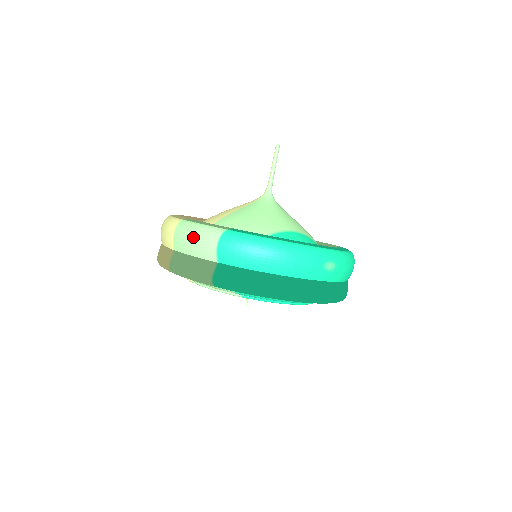
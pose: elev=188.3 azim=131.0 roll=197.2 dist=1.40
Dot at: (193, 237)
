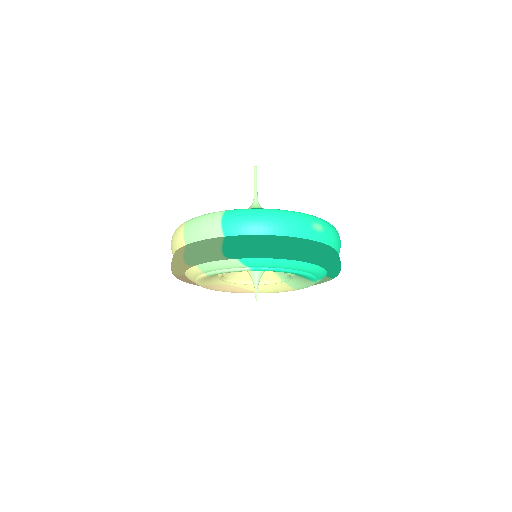
Dot at: (200, 224)
